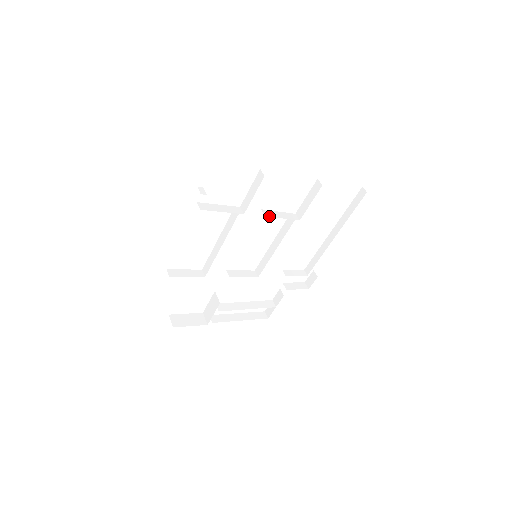
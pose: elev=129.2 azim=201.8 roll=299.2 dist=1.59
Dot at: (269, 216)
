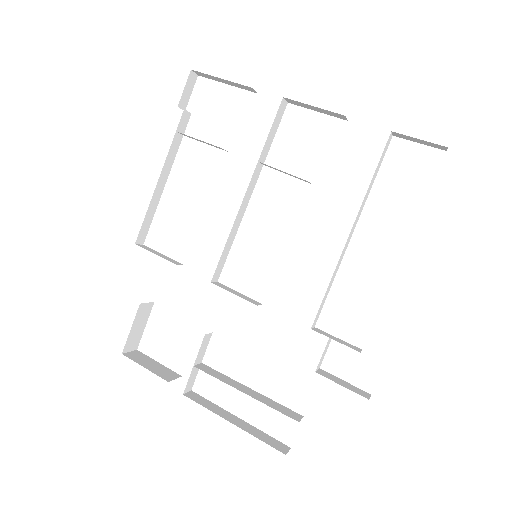
Dot at: occluded
